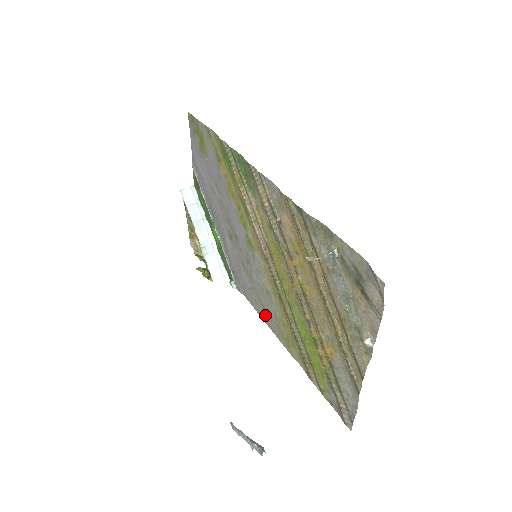
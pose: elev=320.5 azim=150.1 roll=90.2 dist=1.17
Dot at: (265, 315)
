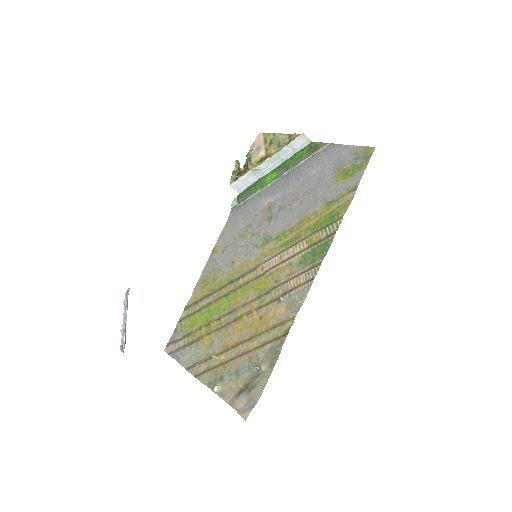
Dot at: (218, 253)
